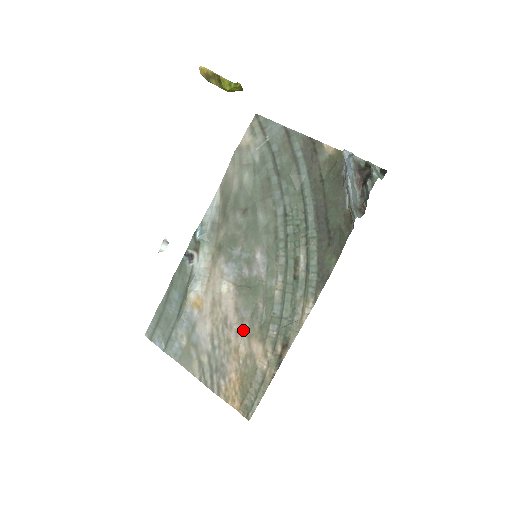
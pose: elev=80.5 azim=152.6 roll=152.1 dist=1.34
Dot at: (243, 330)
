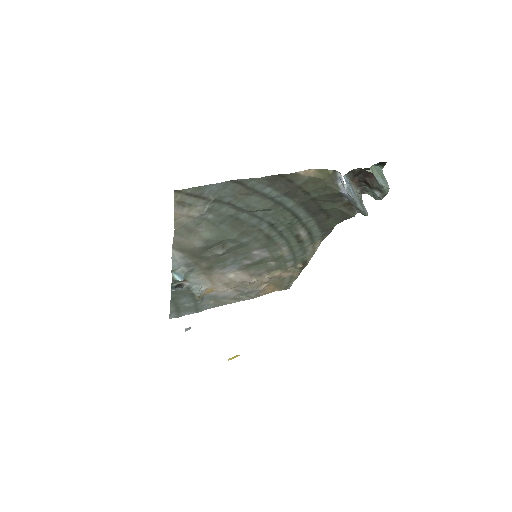
Dot at: (263, 276)
